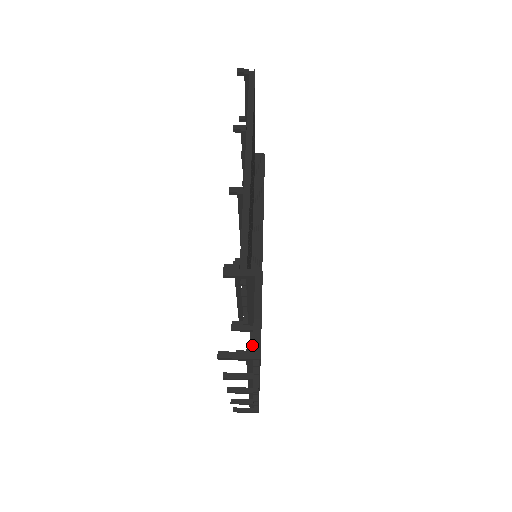
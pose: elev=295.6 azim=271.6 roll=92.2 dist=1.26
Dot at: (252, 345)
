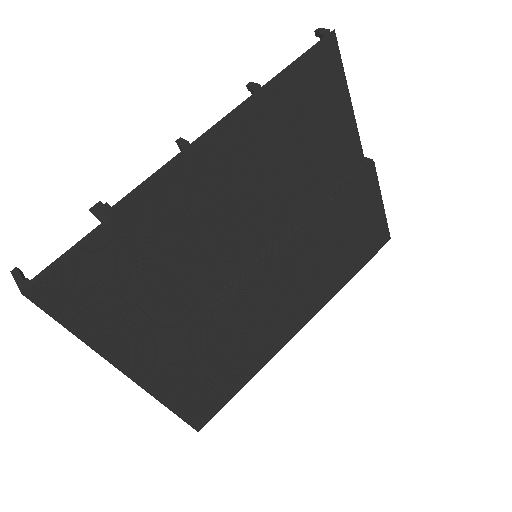
Dot at: occluded
